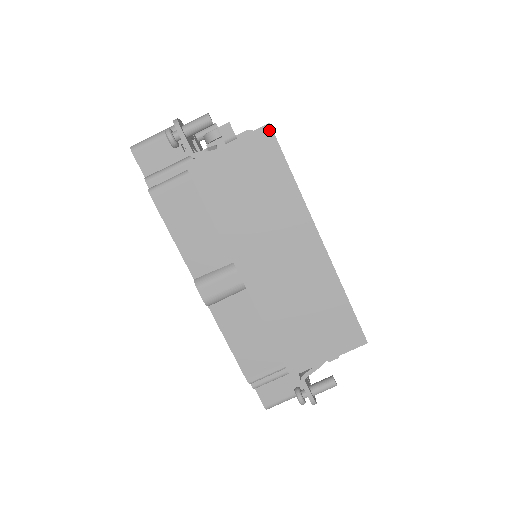
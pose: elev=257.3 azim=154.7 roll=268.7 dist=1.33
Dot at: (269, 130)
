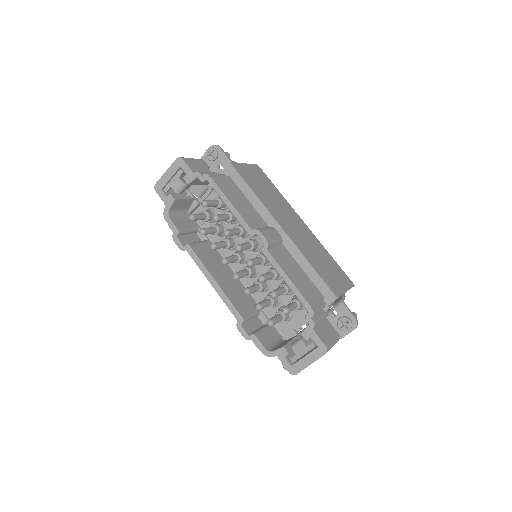
Dot at: (259, 167)
